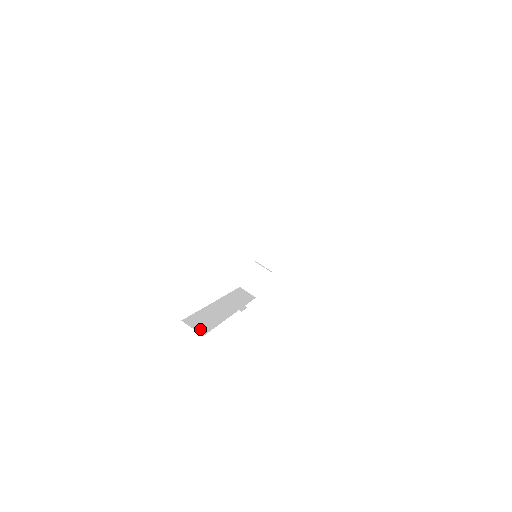
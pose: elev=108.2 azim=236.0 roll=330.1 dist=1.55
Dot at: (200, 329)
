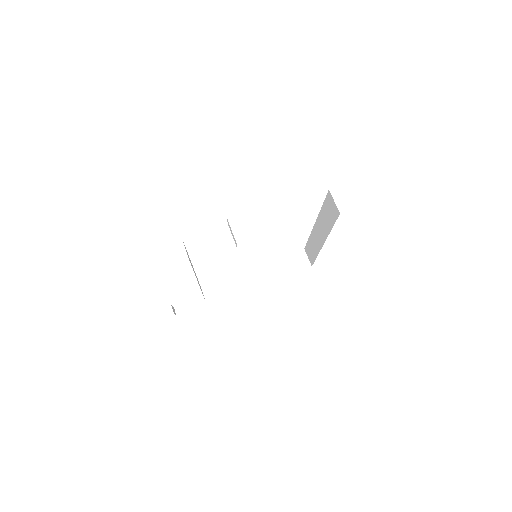
Dot at: occluded
